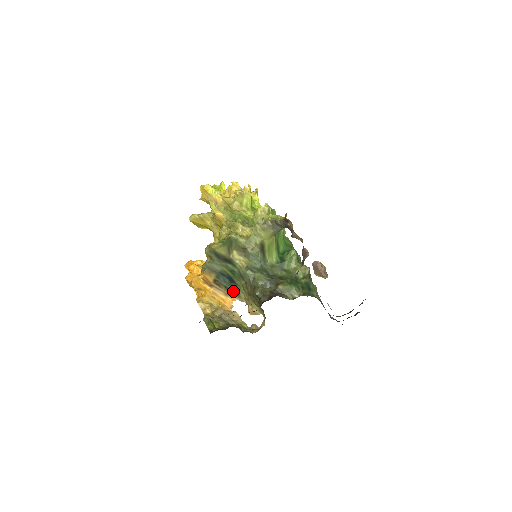
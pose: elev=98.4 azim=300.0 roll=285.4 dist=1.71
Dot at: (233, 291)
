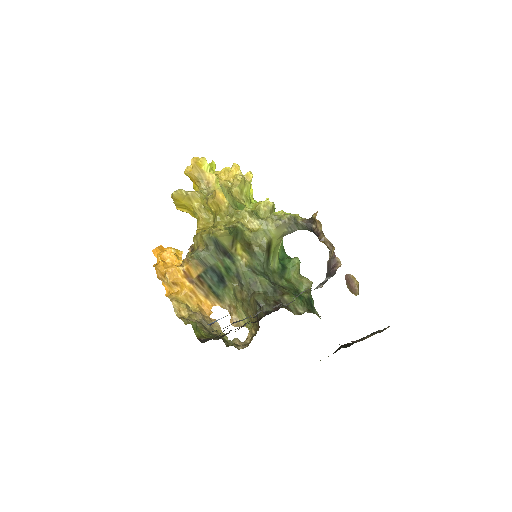
Dot at: (217, 293)
